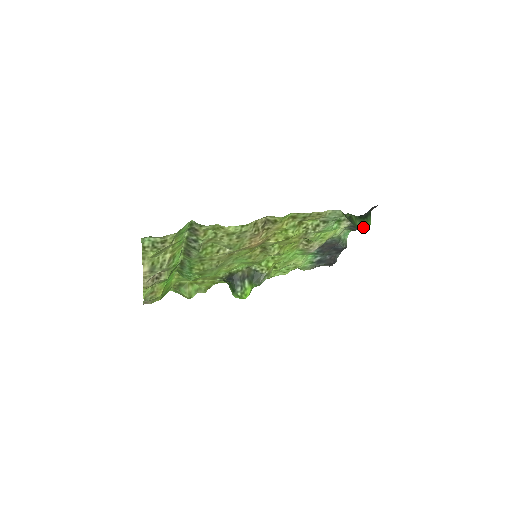
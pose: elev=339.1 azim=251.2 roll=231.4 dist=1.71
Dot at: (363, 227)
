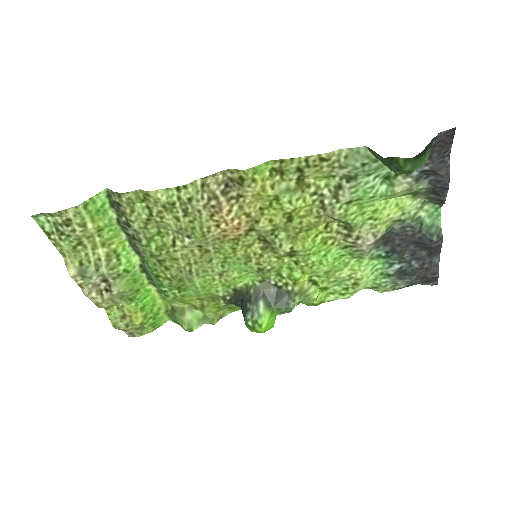
Dot at: (414, 170)
